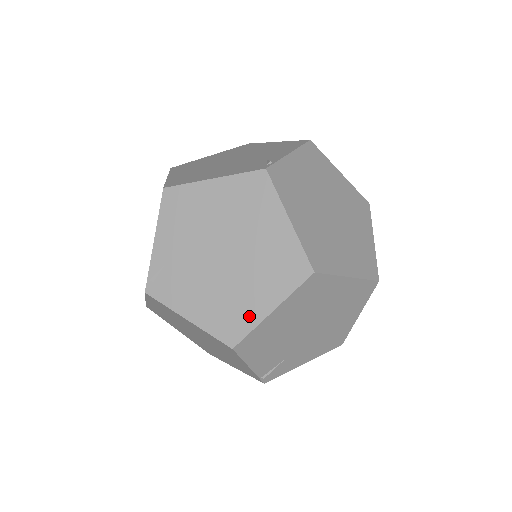
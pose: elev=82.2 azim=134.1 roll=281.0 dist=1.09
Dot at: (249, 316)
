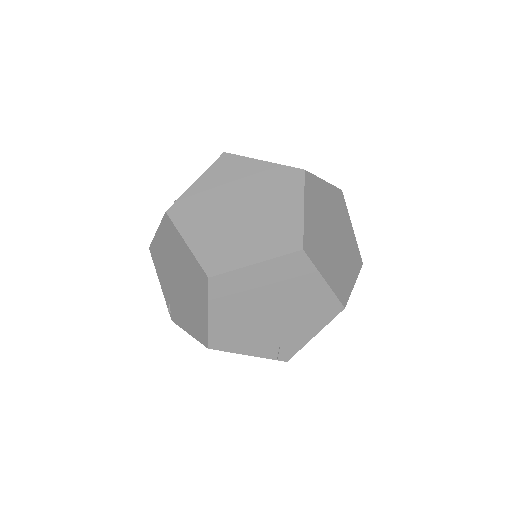
Dot at: (203, 322)
